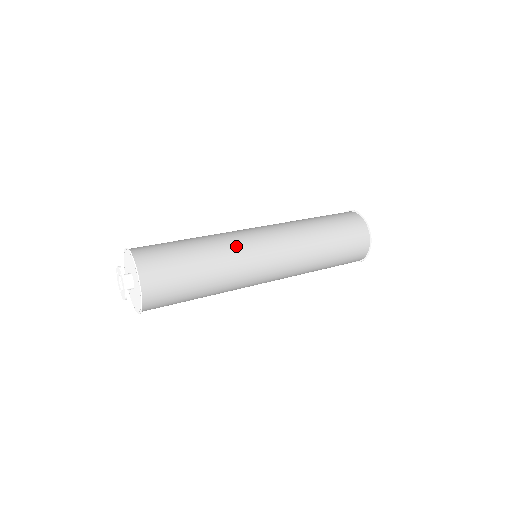
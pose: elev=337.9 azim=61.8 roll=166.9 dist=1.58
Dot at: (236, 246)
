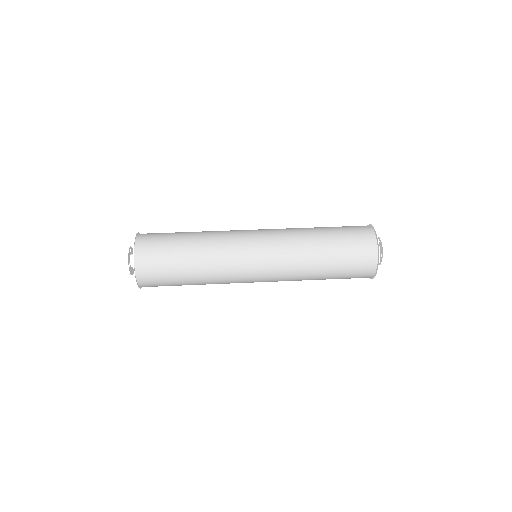
Dot at: (228, 271)
